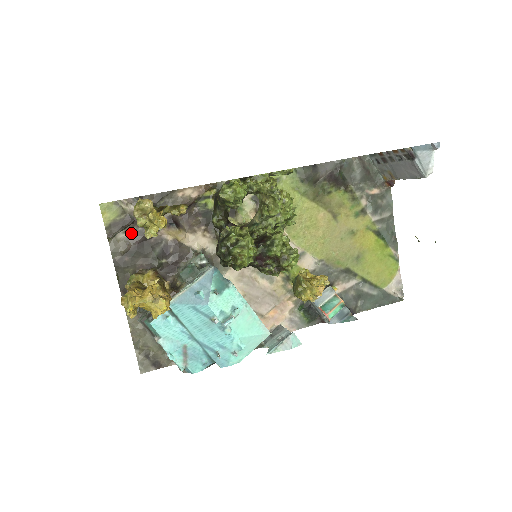
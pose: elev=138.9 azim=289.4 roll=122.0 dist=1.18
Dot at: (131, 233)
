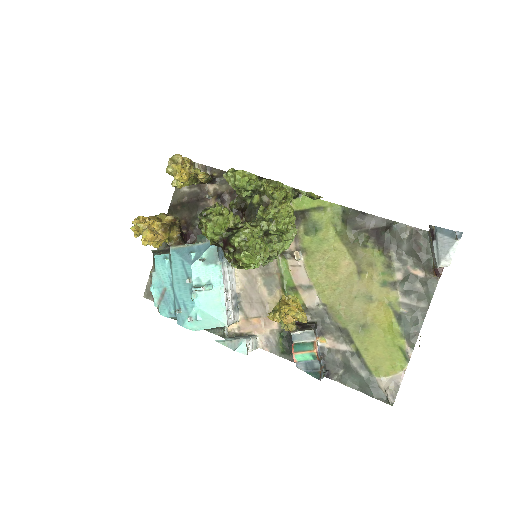
Dot at: (192, 191)
